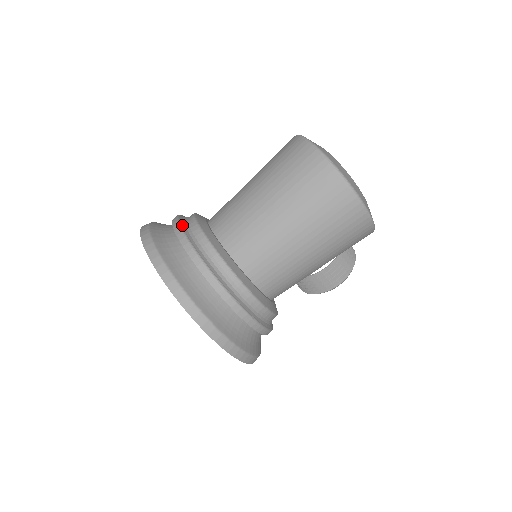
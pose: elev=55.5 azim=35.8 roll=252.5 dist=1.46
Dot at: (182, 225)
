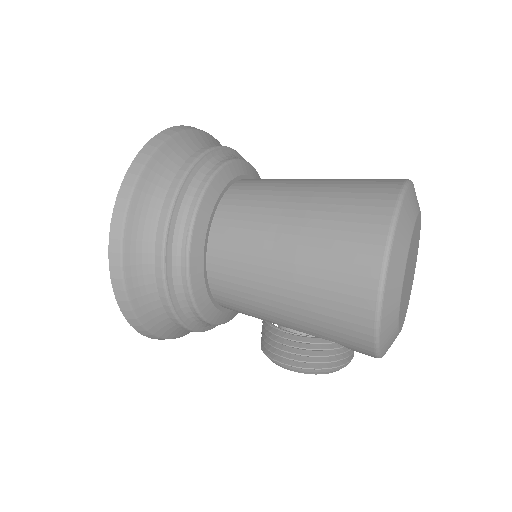
Dot at: (219, 149)
